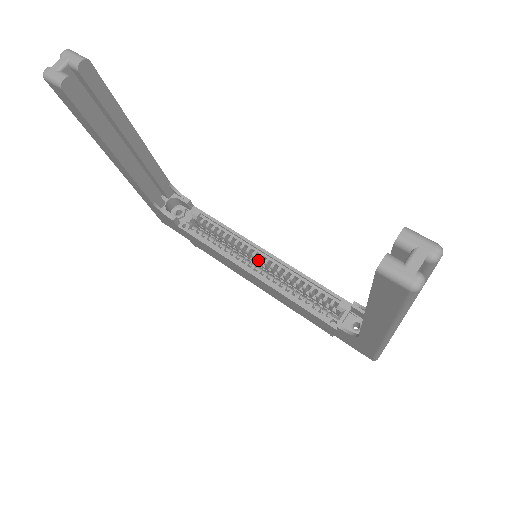
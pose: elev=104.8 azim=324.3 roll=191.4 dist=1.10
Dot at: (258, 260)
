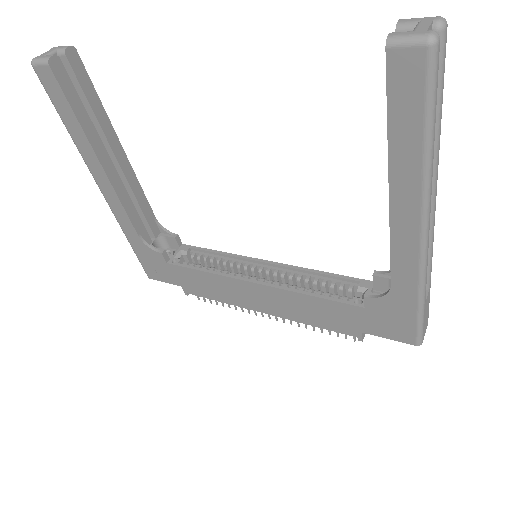
Dot at: (259, 273)
